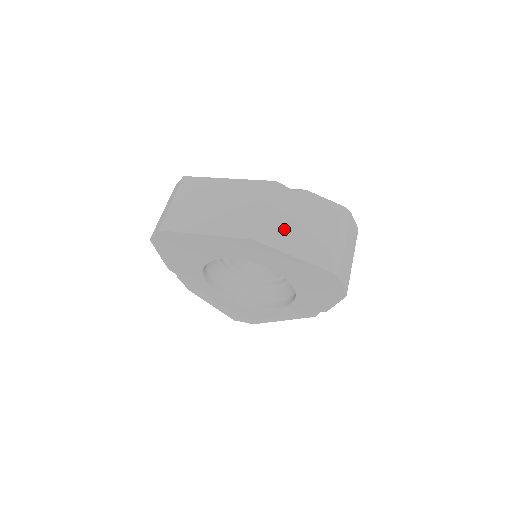
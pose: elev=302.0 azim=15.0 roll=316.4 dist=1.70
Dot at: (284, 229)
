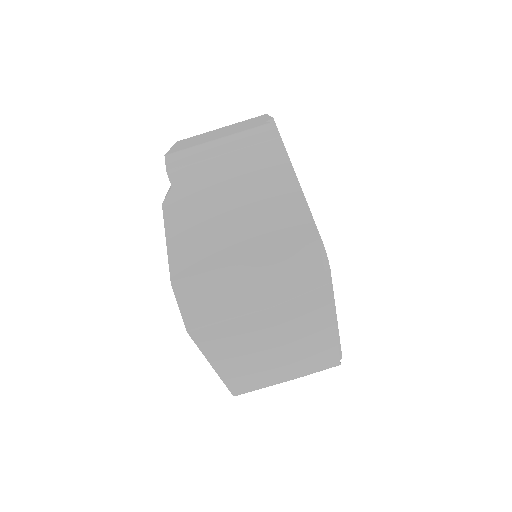
Dot at: occluded
